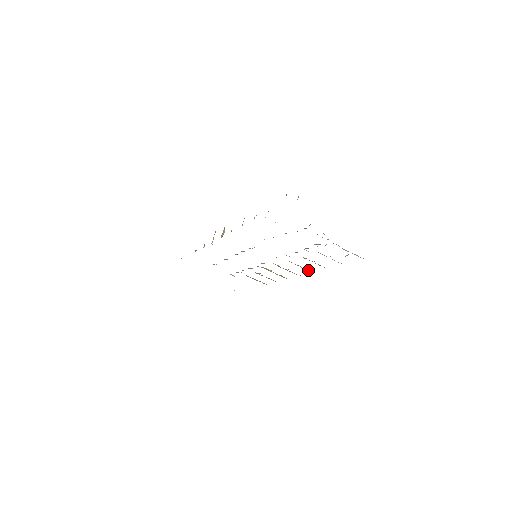
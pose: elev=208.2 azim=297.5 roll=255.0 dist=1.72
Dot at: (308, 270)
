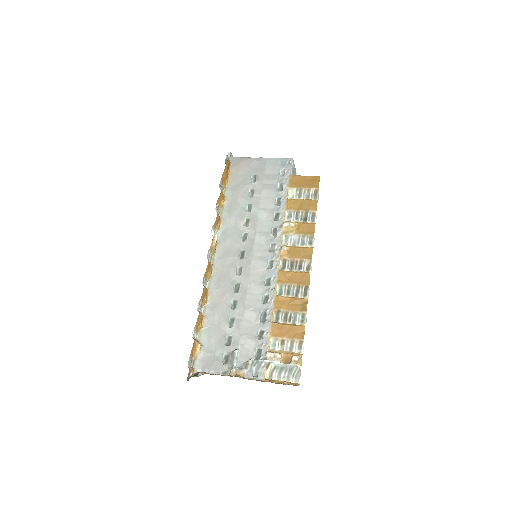
Dot at: (302, 288)
